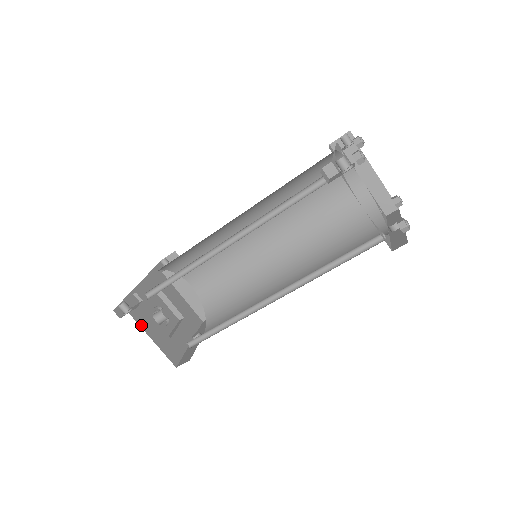
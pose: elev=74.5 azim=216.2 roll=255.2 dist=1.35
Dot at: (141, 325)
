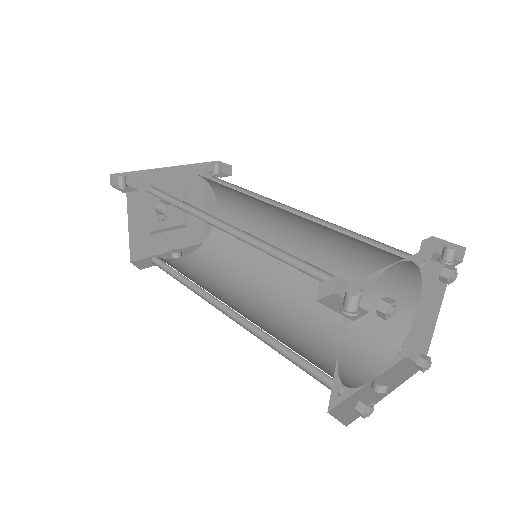
Dot at: (129, 205)
